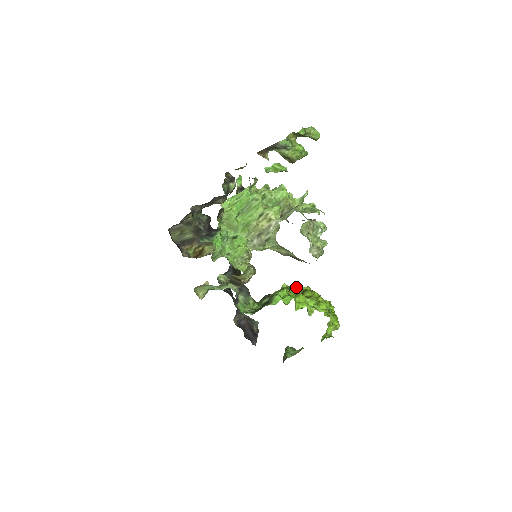
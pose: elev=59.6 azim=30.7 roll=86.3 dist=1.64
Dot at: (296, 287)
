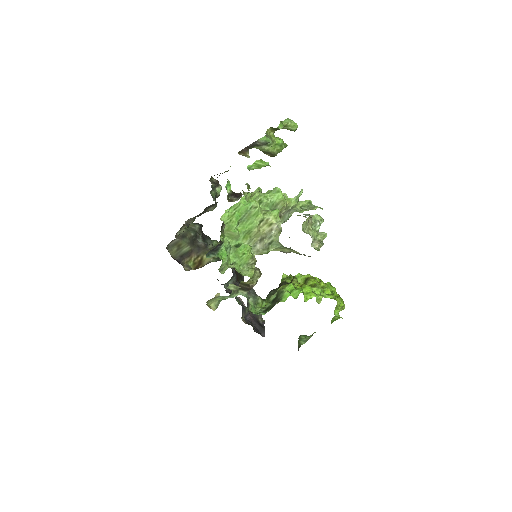
Dot at: (297, 277)
